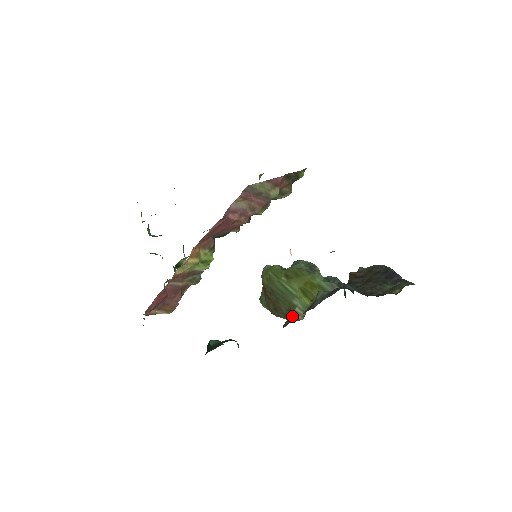
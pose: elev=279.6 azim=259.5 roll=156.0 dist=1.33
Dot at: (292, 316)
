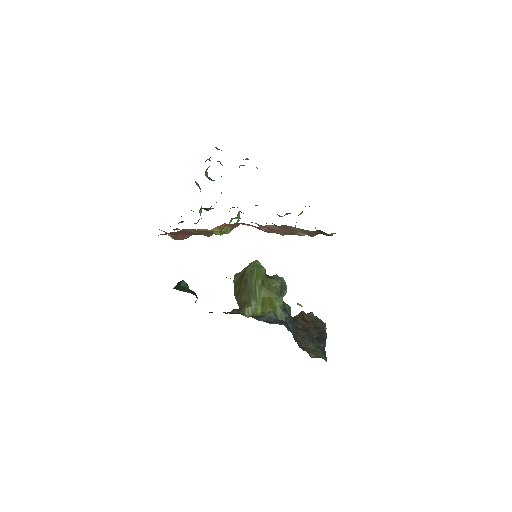
Dot at: (243, 309)
